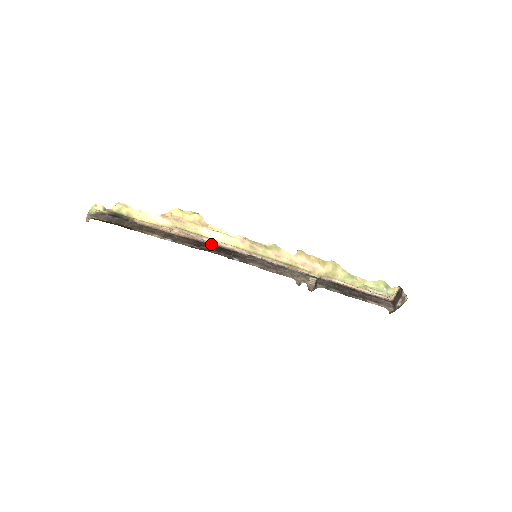
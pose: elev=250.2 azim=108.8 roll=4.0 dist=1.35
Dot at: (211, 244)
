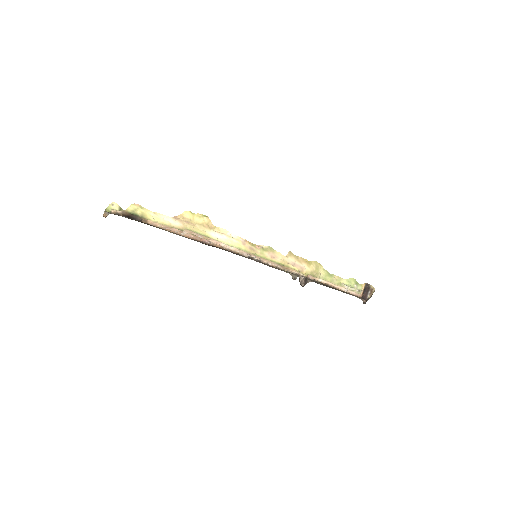
Dot at: (216, 246)
